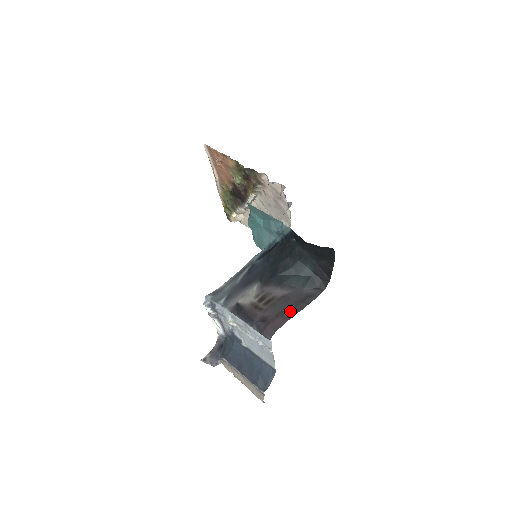
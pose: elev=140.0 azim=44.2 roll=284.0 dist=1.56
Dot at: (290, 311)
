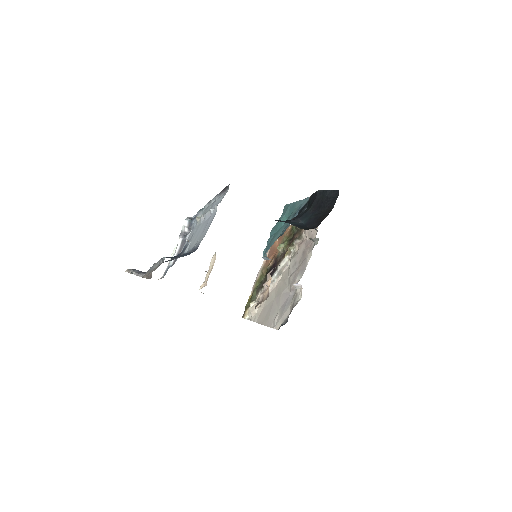
Dot at: occluded
